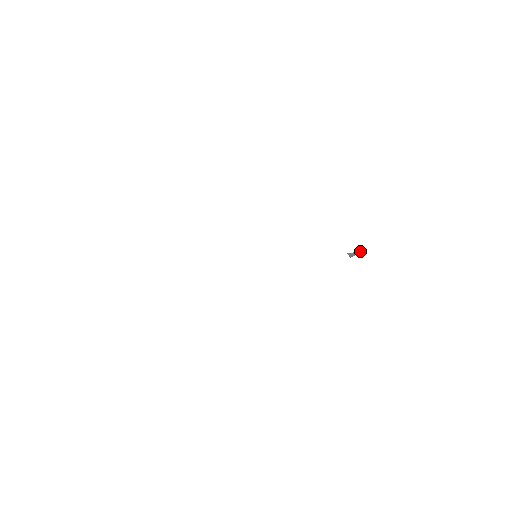
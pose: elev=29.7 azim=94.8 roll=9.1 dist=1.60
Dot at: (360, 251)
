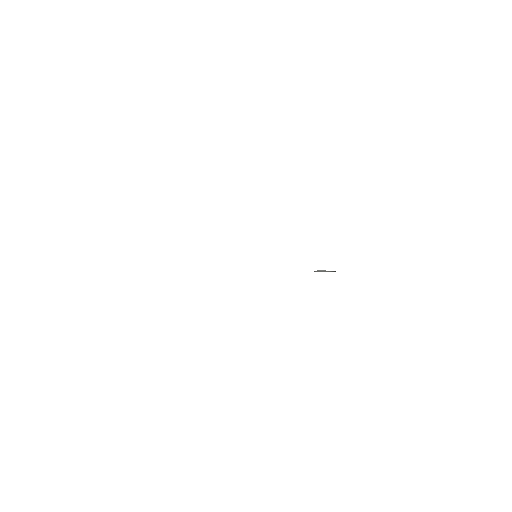
Dot at: (331, 271)
